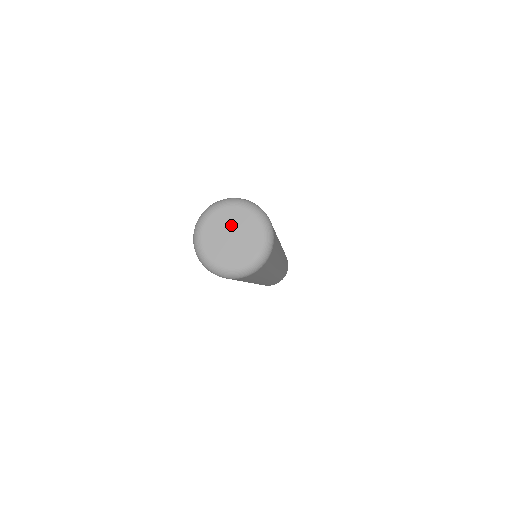
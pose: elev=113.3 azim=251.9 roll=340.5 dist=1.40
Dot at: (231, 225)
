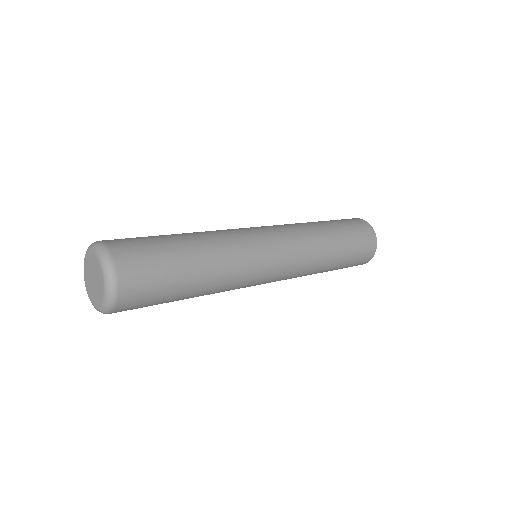
Dot at: (95, 272)
